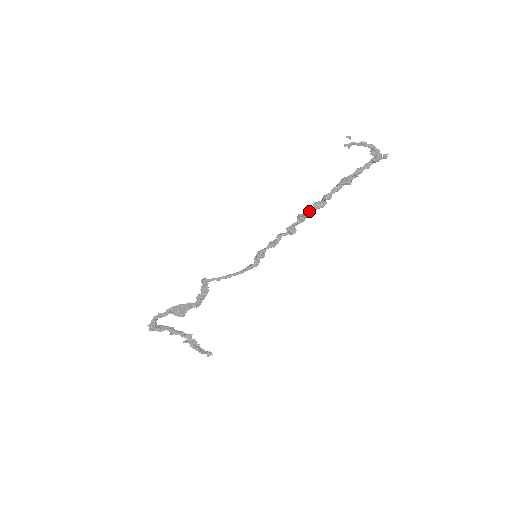
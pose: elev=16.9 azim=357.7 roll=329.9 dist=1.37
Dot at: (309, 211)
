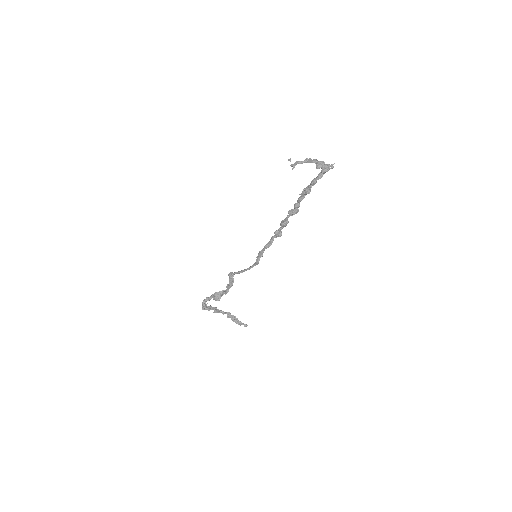
Dot at: (287, 218)
